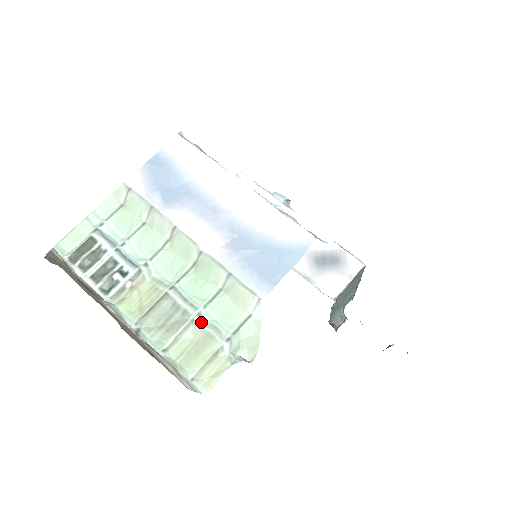
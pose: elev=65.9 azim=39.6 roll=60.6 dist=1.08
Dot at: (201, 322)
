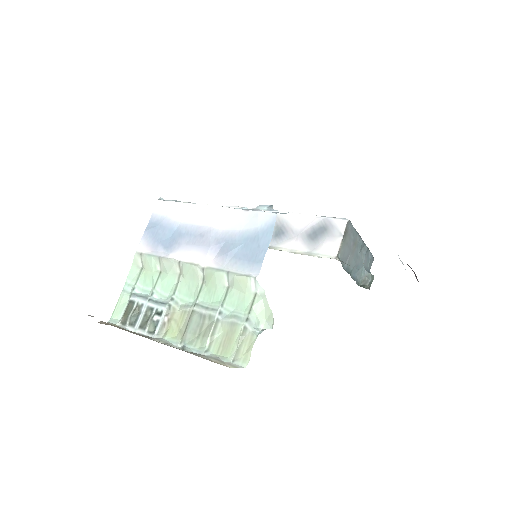
Dot at: (224, 318)
